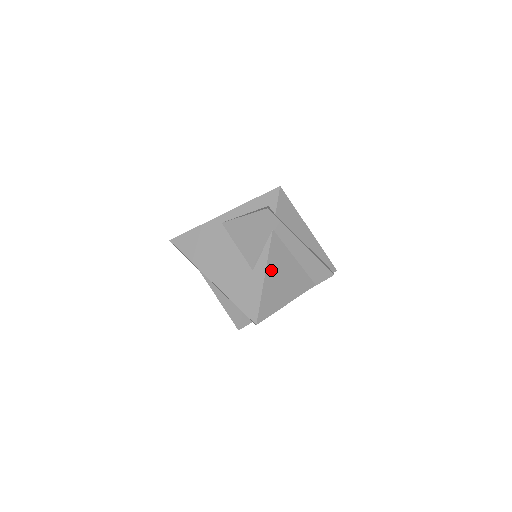
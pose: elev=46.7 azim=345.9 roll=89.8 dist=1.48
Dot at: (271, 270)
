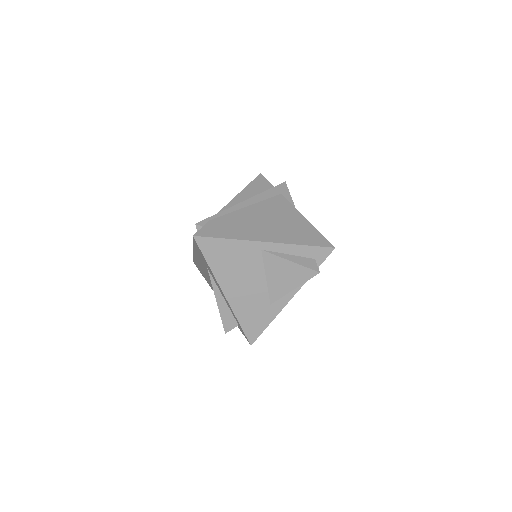
Dot at: occluded
